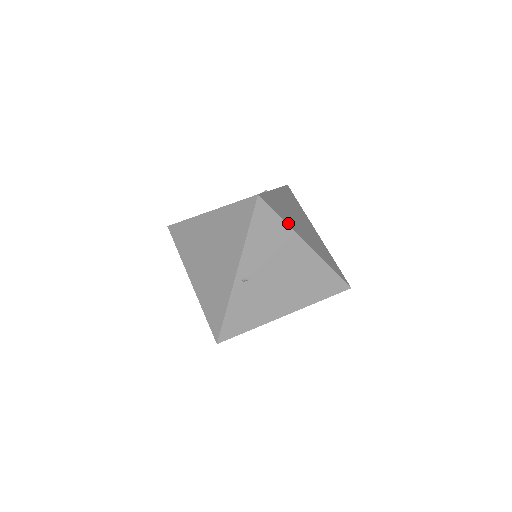
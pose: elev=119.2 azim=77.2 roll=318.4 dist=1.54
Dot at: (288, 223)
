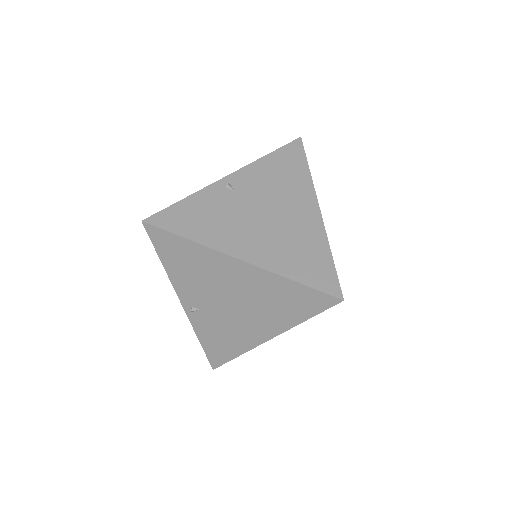
Dot at: occluded
